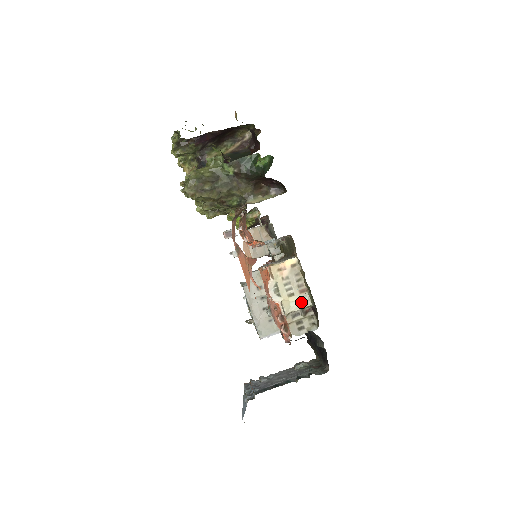
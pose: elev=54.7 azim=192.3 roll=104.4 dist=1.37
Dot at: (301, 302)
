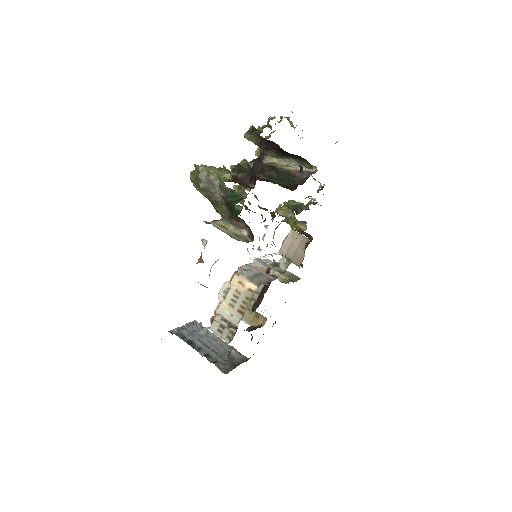
Dot at: (233, 317)
